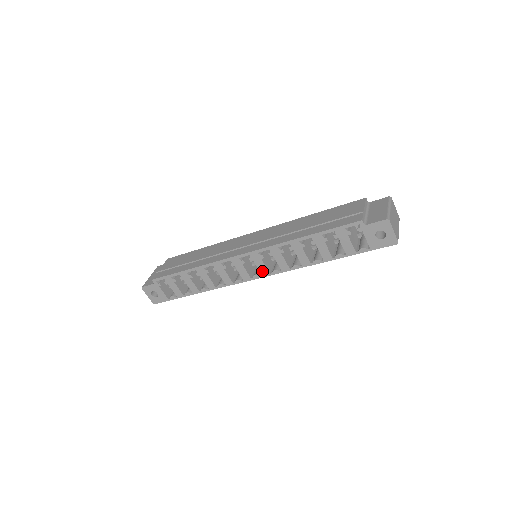
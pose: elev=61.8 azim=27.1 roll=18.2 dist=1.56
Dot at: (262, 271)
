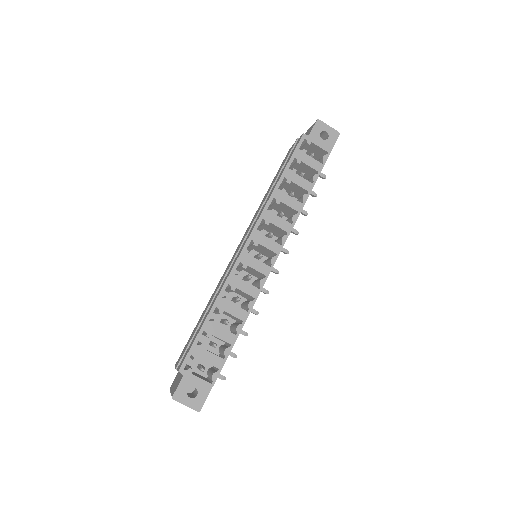
Dot at: (273, 249)
